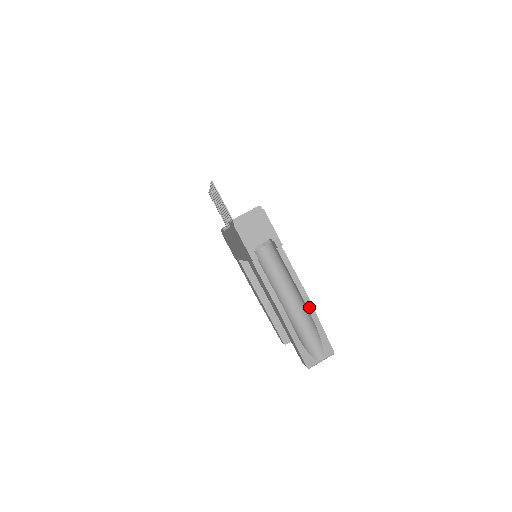
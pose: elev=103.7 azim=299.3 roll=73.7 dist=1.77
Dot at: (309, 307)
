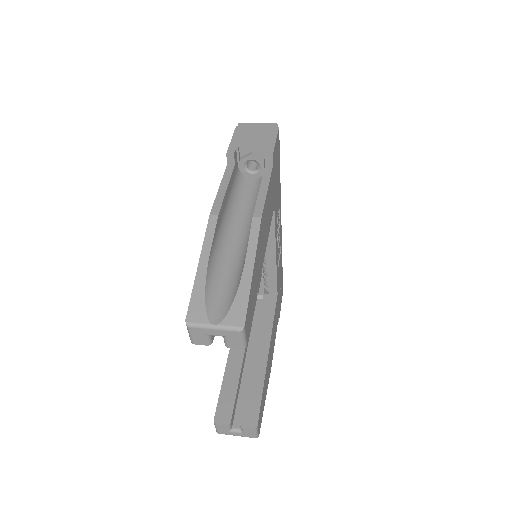
Dot at: (253, 233)
